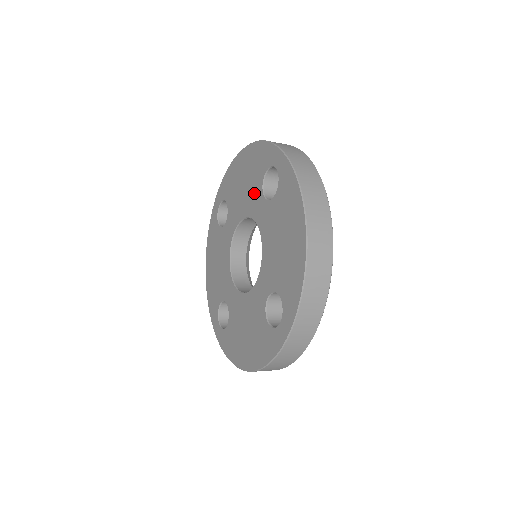
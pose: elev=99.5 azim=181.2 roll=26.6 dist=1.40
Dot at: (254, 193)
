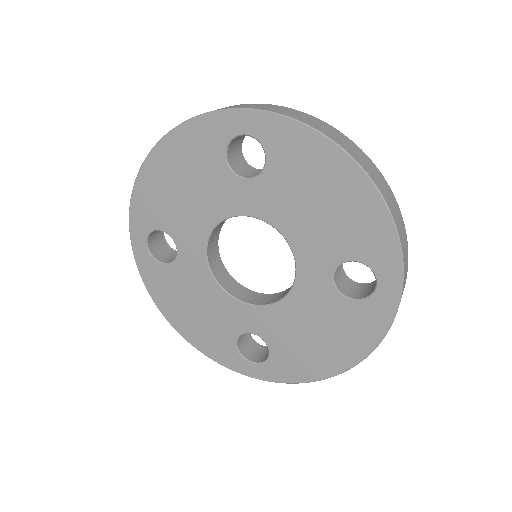
Dot at: (324, 246)
